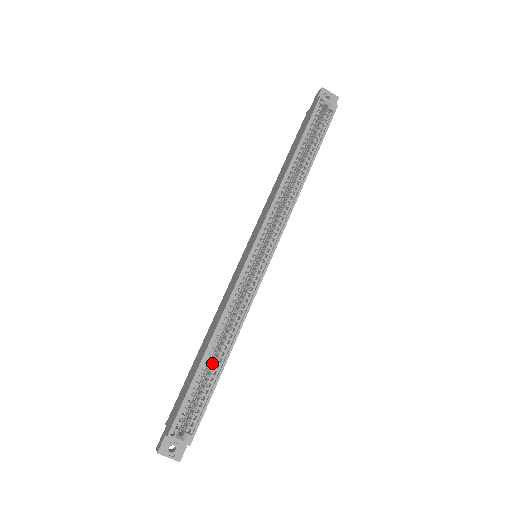
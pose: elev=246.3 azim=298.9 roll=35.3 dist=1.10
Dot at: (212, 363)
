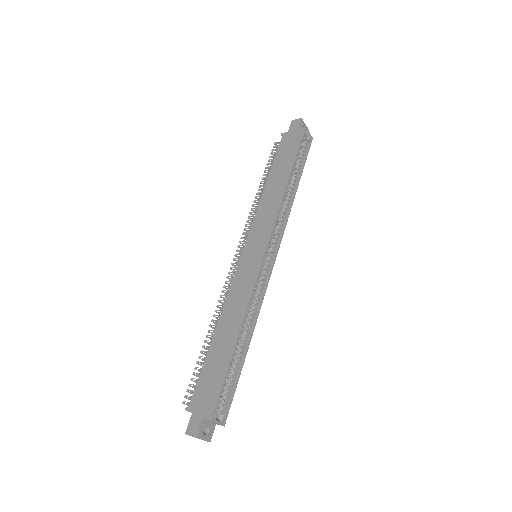
Dot at: (235, 351)
